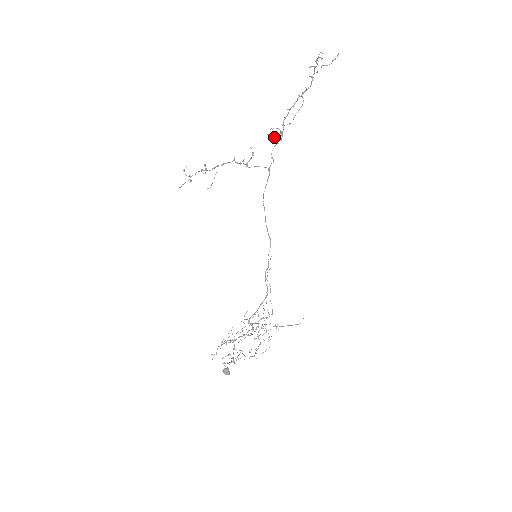
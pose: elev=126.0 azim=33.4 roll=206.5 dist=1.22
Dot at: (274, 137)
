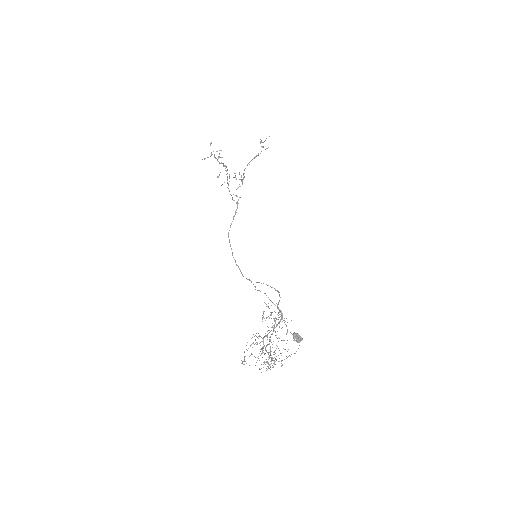
Dot at: occluded
